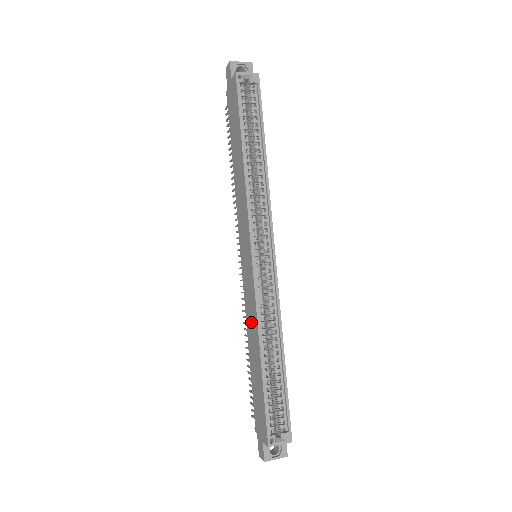
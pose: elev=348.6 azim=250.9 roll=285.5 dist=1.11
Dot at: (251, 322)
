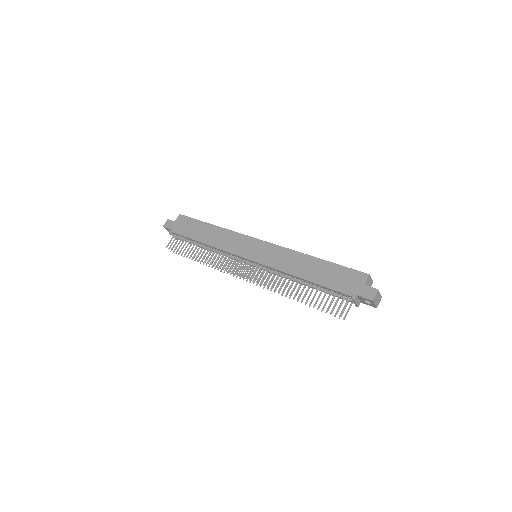
Dot at: (289, 262)
